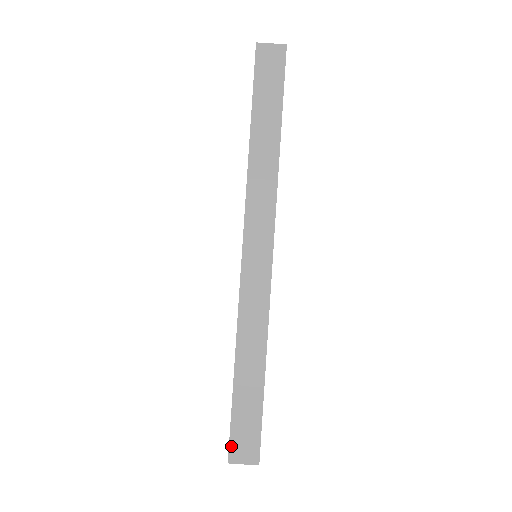
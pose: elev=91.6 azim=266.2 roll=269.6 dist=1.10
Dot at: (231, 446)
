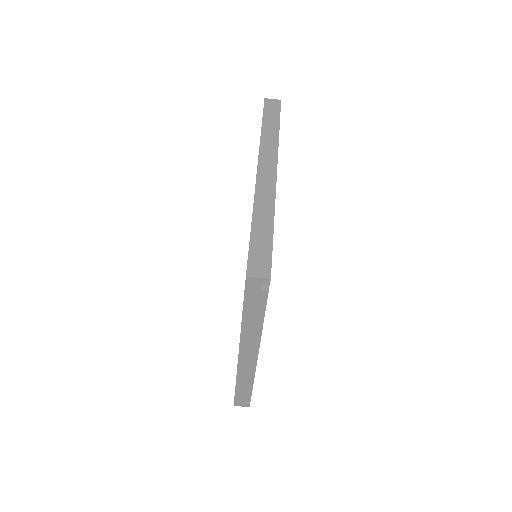
Dot at: (249, 266)
